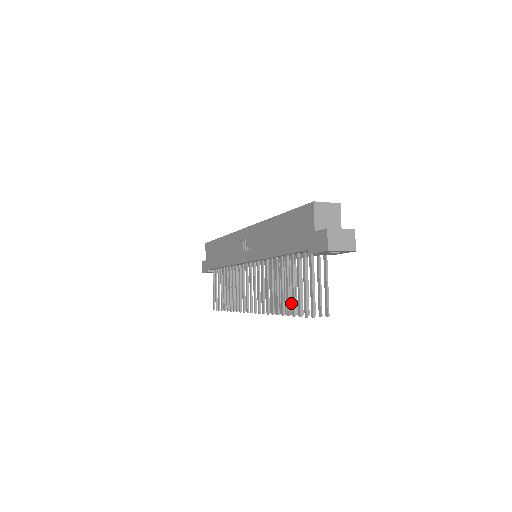
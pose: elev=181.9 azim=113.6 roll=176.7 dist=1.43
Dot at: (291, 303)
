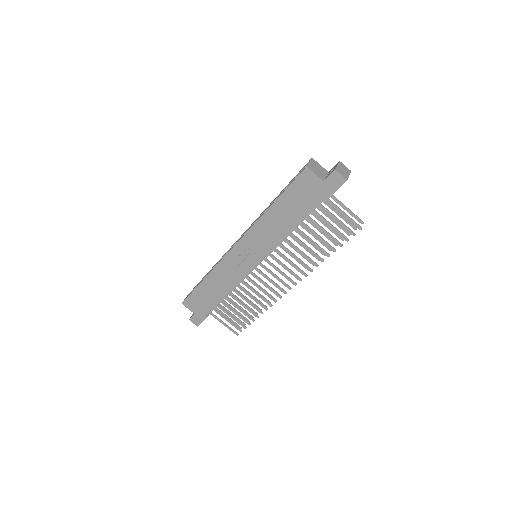
Dot at: occluded
